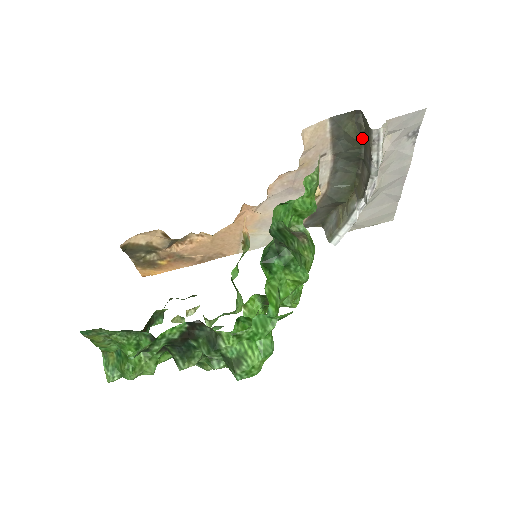
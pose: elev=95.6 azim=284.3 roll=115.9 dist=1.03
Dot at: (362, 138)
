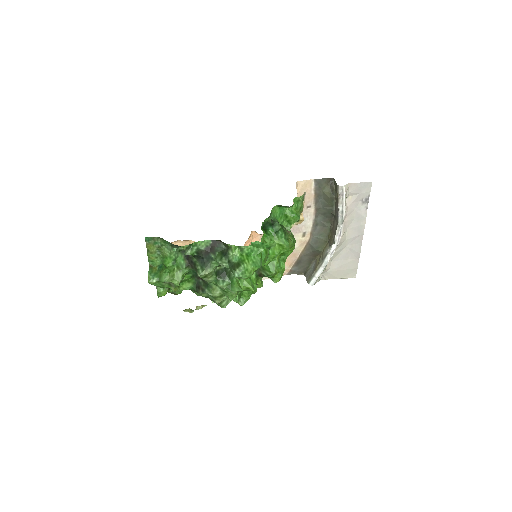
Dot at: (334, 198)
